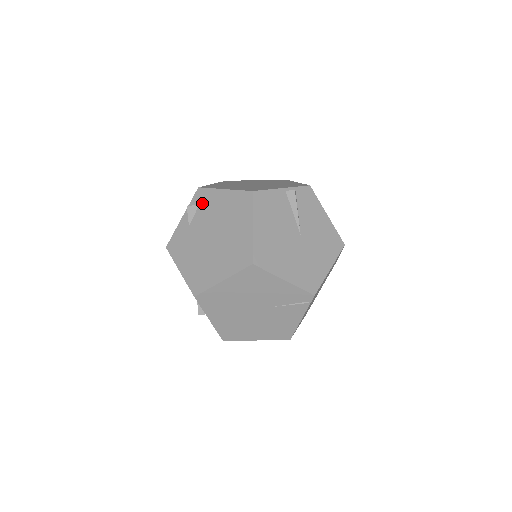
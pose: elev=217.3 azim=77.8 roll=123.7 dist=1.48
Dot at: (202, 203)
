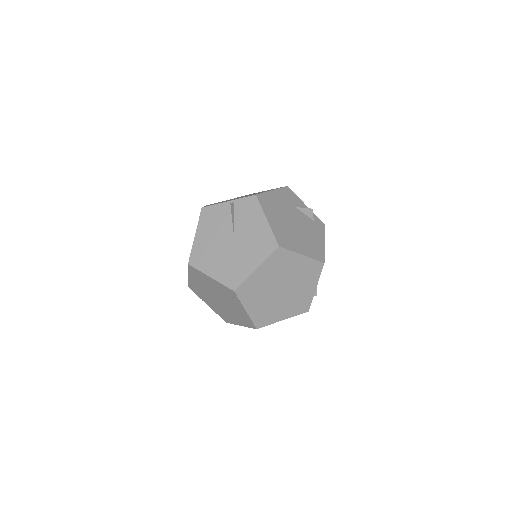
Dot at: occluded
